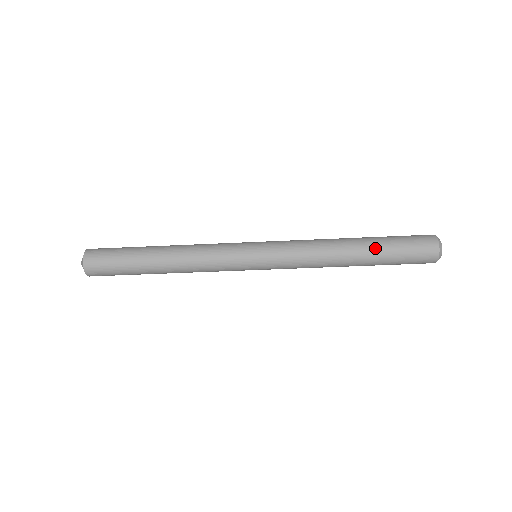
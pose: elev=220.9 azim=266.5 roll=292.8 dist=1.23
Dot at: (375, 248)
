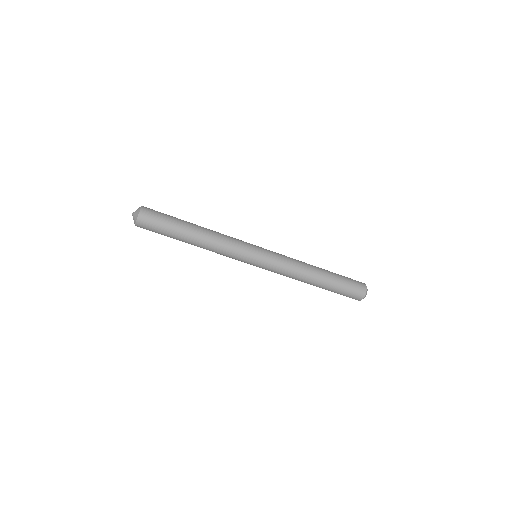
Dot at: (331, 279)
